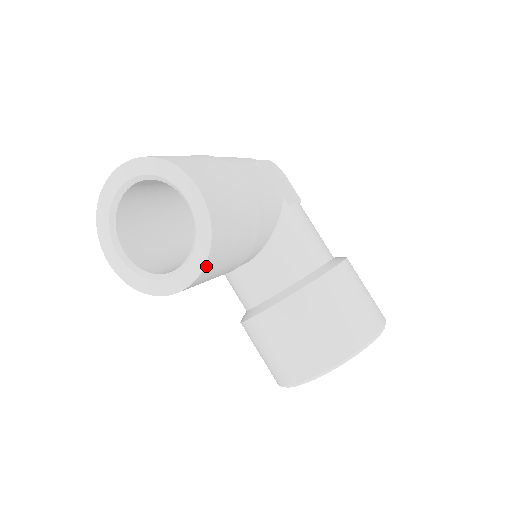
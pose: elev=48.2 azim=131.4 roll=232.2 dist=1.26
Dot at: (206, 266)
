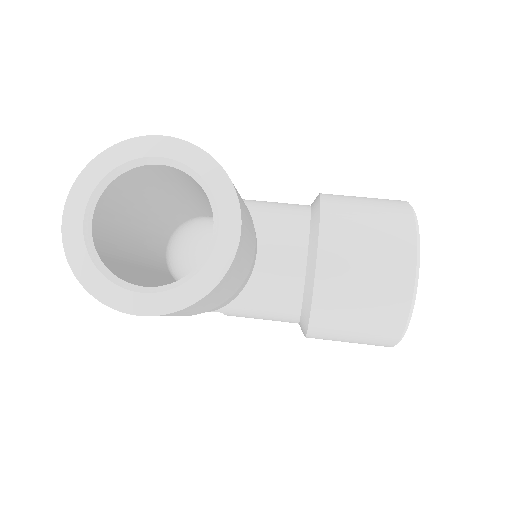
Dot at: (236, 193)
